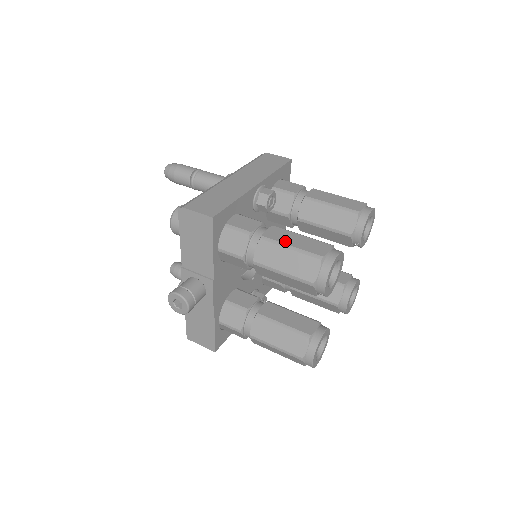
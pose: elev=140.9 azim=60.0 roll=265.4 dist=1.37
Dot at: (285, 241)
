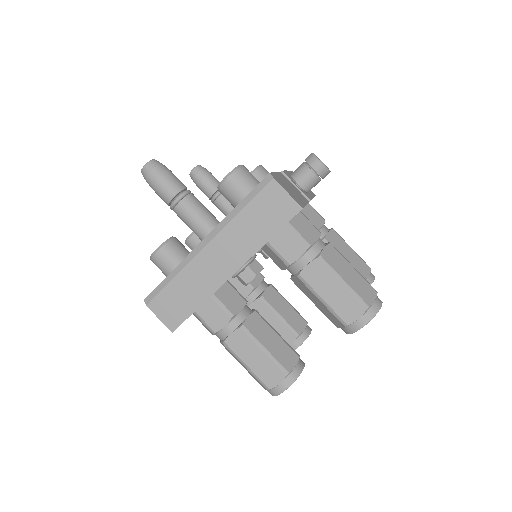
Dot at: (243, 357)
